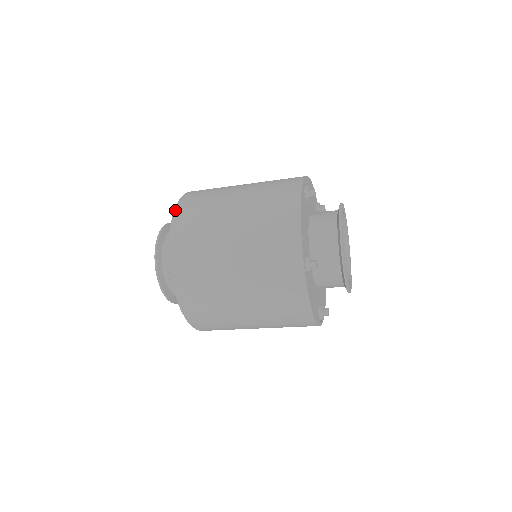
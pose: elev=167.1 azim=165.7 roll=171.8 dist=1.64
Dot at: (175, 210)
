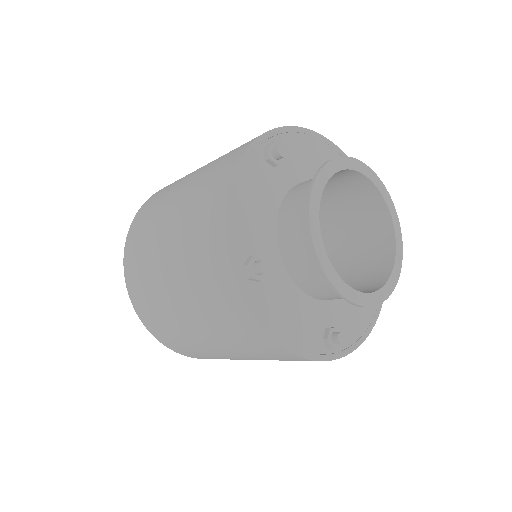
Dot at: (139, 210)
